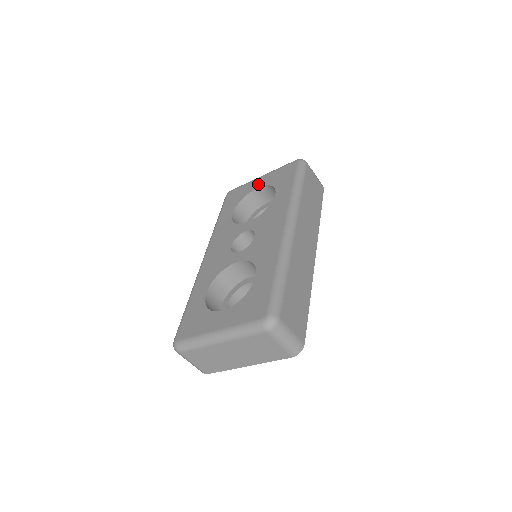
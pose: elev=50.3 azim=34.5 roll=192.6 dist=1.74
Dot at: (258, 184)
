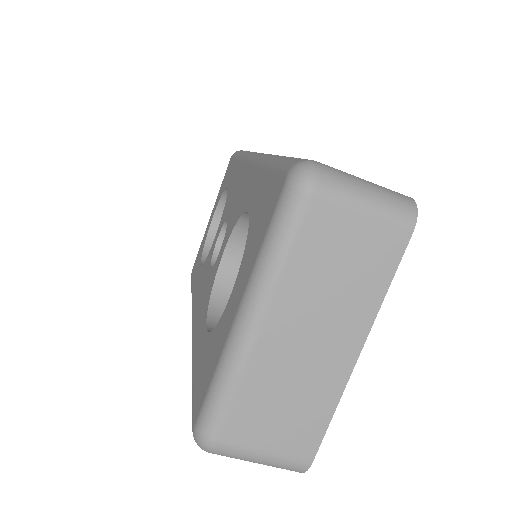
Dot at: (210, 219)
